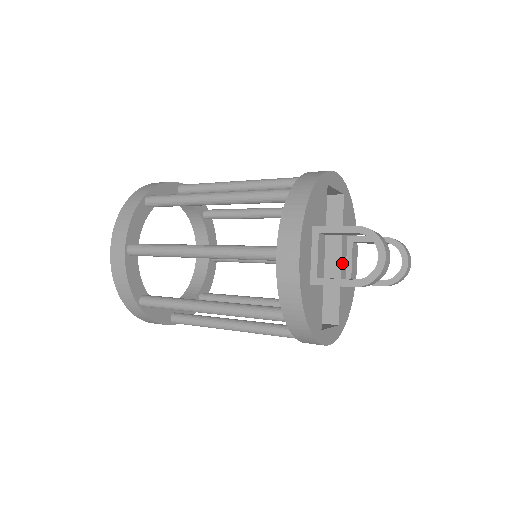
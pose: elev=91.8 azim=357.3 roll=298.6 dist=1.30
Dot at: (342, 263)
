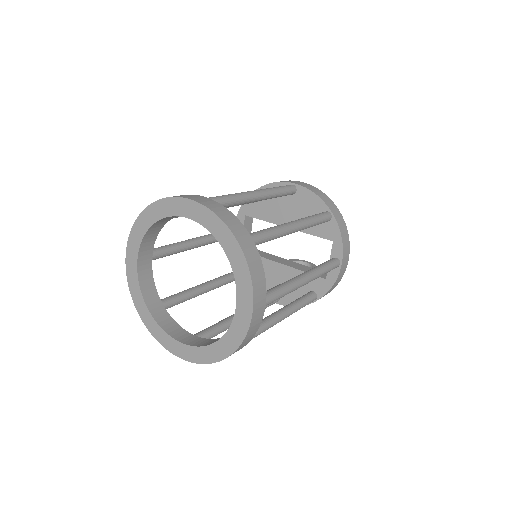
Dot at: occluded
